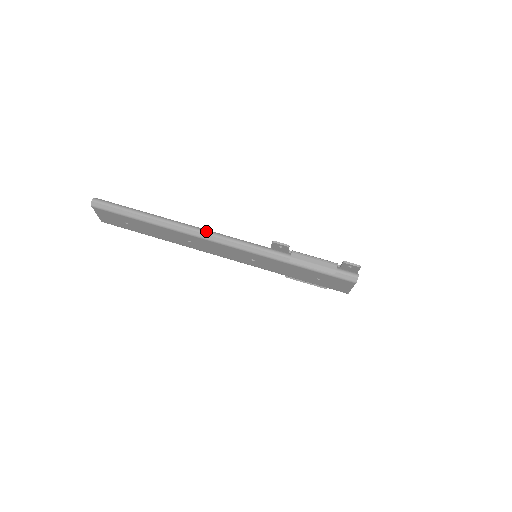
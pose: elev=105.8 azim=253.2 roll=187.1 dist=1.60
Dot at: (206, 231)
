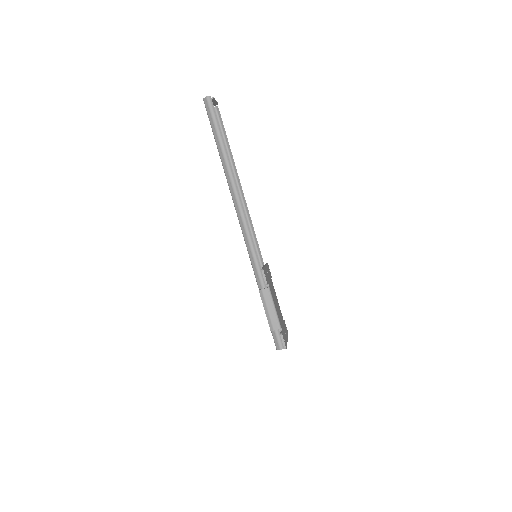
Dot at: (241, 209)
